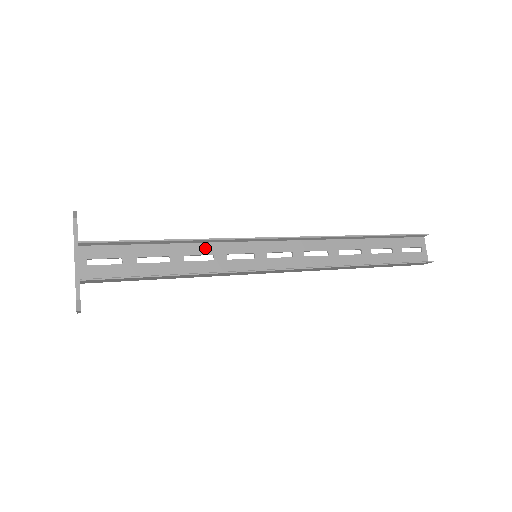
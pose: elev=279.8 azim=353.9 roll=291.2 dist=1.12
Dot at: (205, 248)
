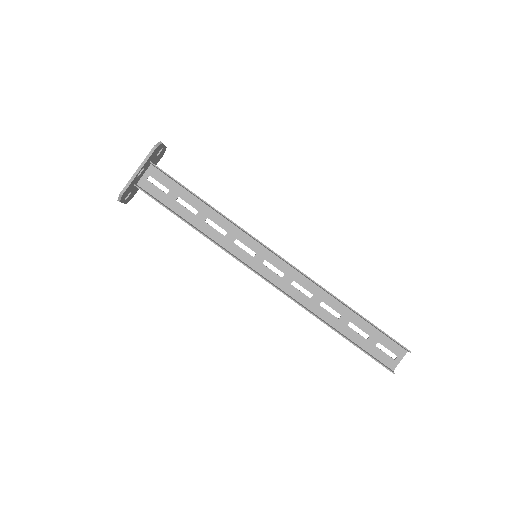
Dot at: (225, 224)
